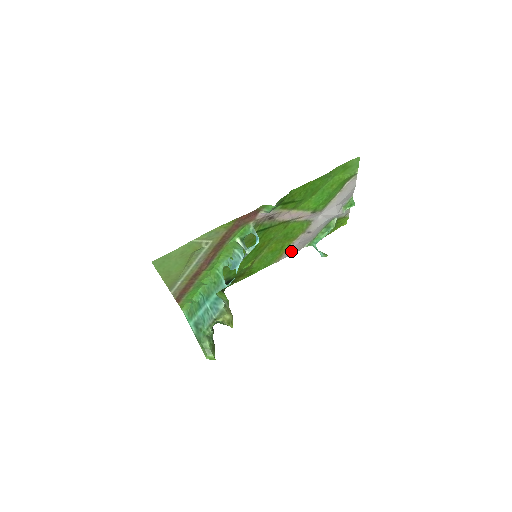
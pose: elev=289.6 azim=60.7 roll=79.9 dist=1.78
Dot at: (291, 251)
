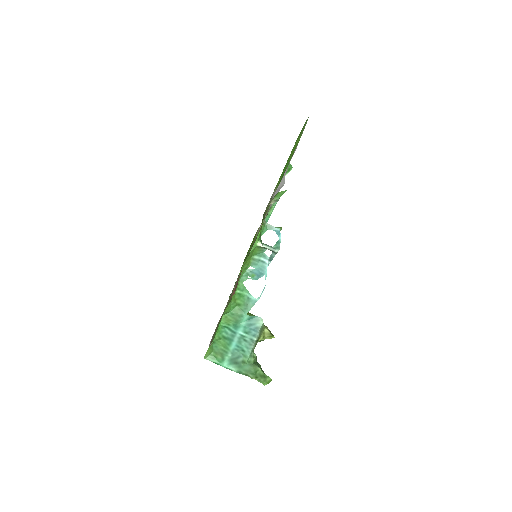
Dot at: occluded
